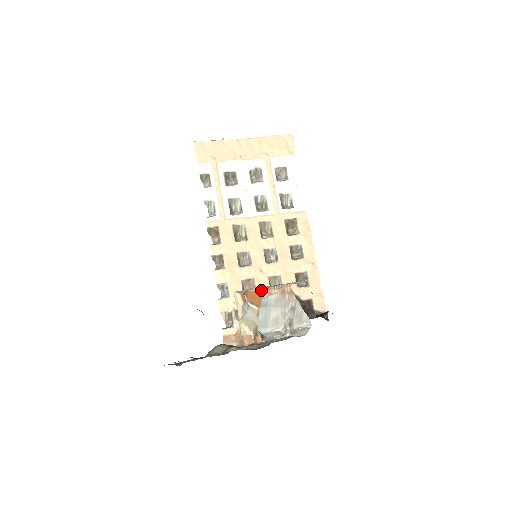
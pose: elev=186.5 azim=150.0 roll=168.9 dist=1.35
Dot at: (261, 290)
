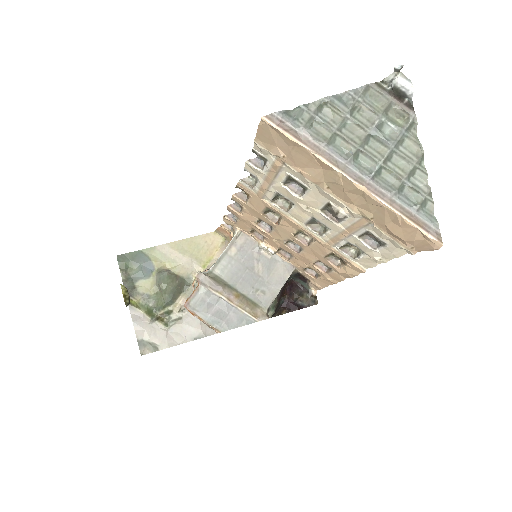
Dot at: (194, 315)
